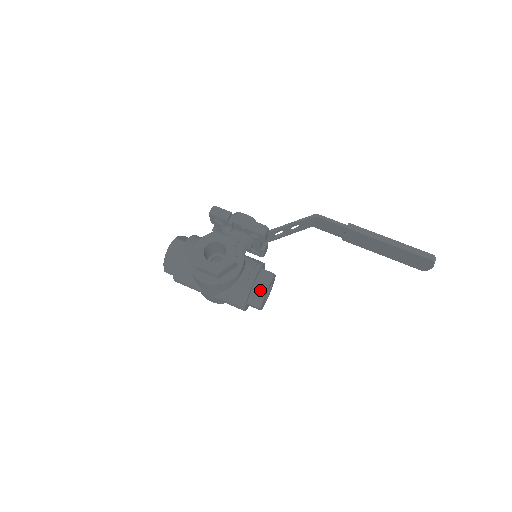
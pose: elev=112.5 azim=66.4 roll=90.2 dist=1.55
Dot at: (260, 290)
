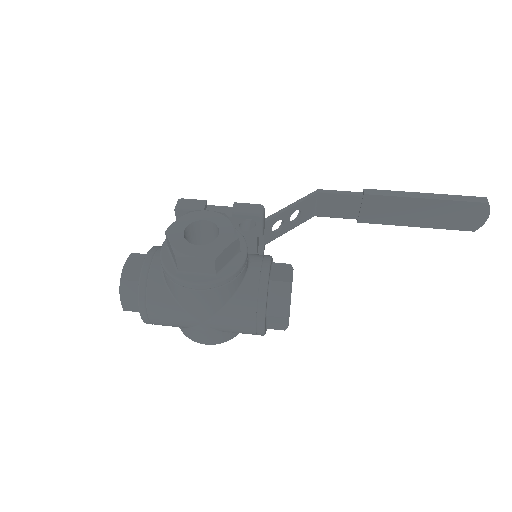
Dot at: (281, 286)
